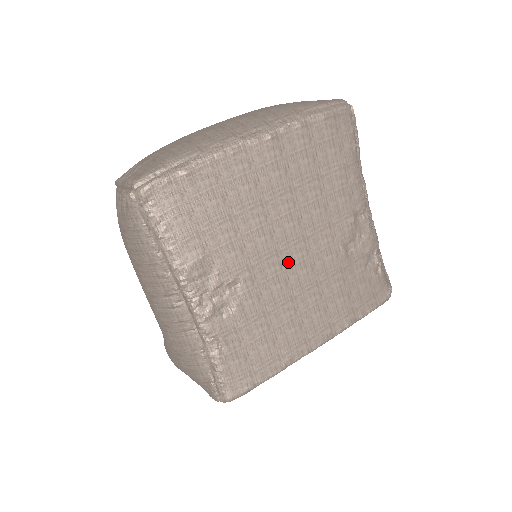
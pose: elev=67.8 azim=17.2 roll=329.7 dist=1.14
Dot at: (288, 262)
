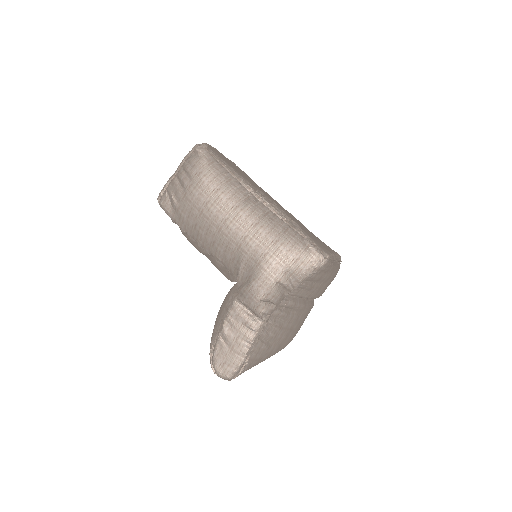
Dot at: occluded
